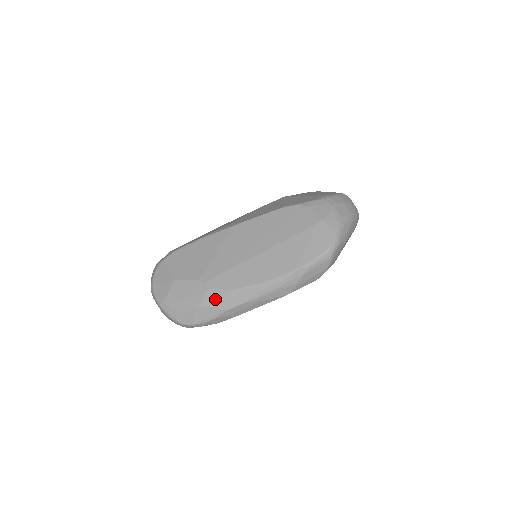
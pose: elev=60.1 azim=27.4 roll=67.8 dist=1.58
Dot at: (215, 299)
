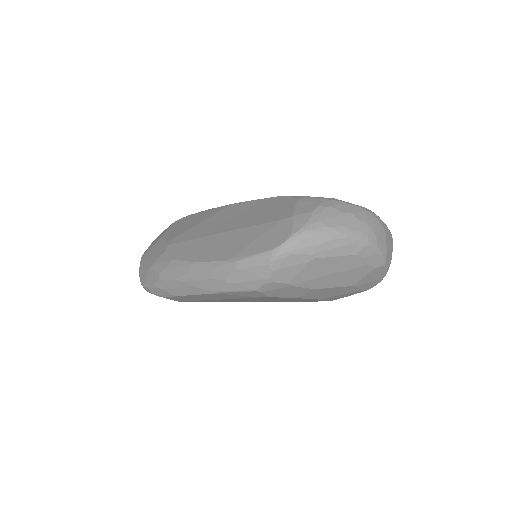
Dot at: (161, 264)
